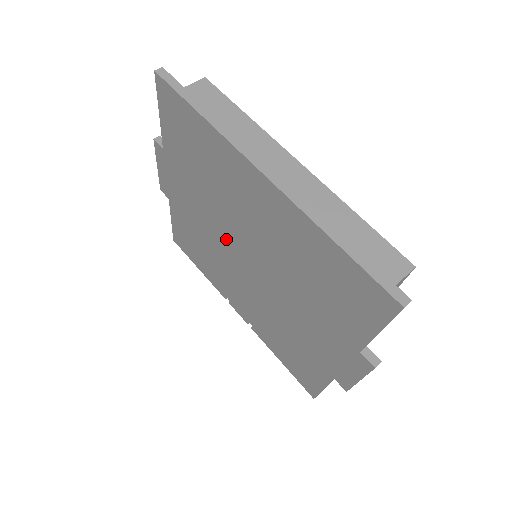
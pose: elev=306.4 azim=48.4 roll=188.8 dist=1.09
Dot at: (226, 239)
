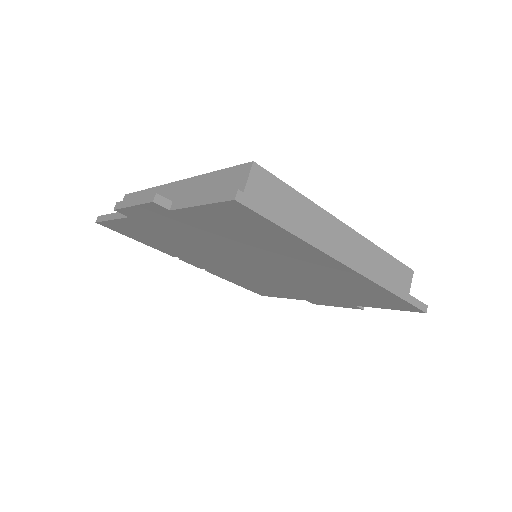
Dot at: (232, 255)
